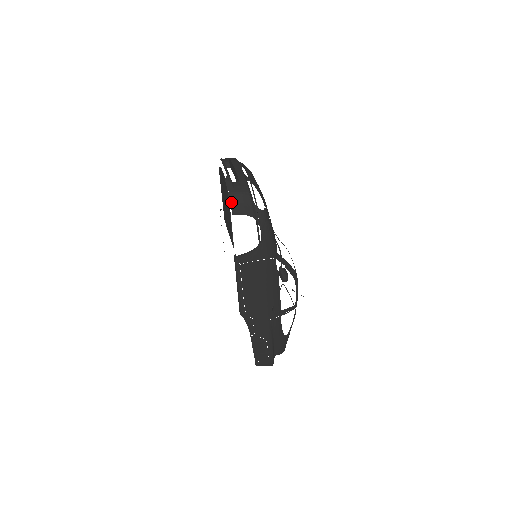
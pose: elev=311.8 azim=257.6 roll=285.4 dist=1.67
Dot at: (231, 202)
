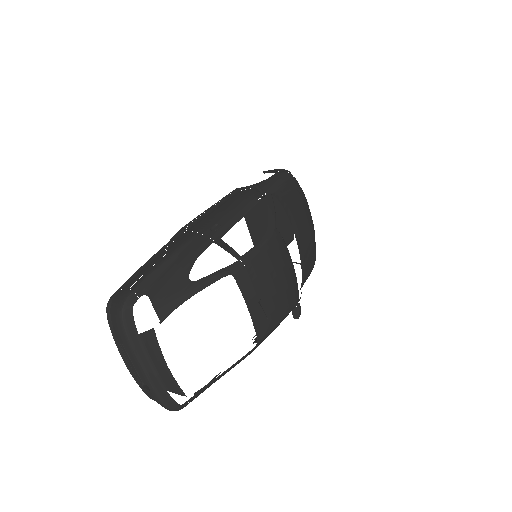
Dot at: occluded
